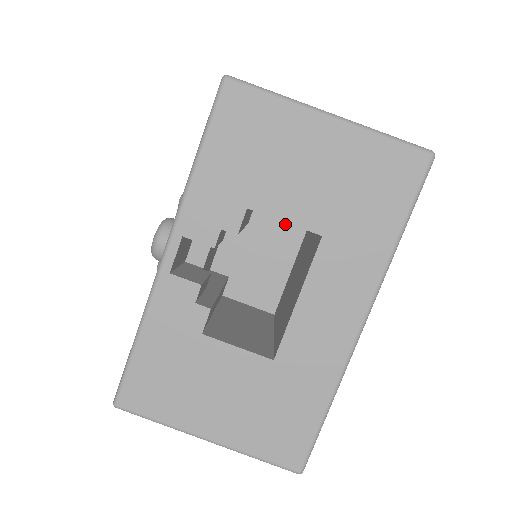
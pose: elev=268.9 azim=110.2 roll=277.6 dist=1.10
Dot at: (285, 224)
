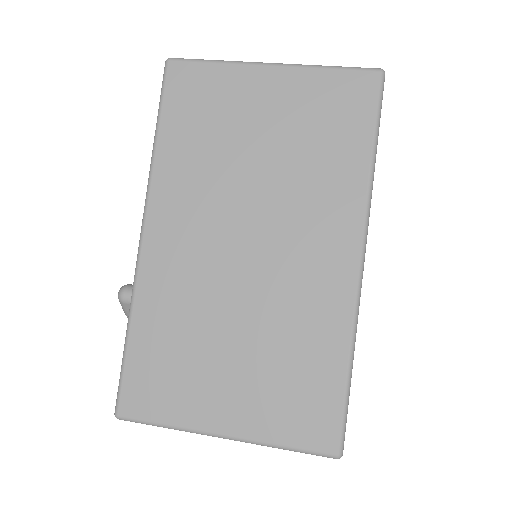
Dot at: occluded
